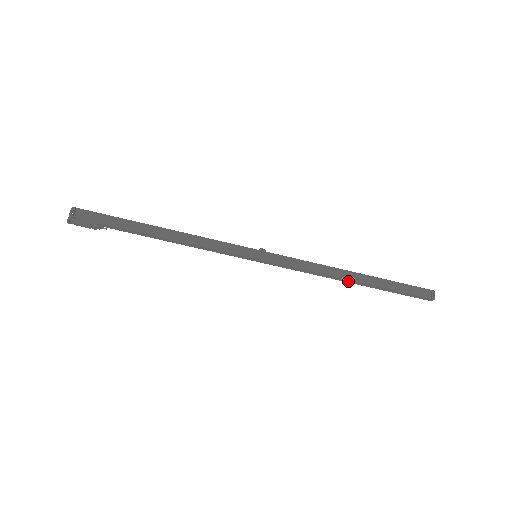
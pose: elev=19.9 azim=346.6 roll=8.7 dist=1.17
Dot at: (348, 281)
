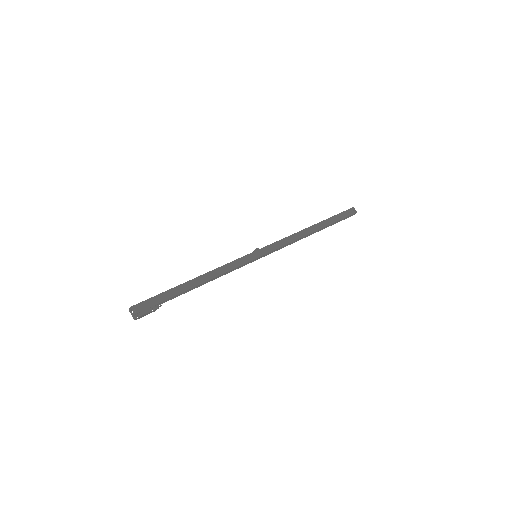
Dot at: (311, 234)
